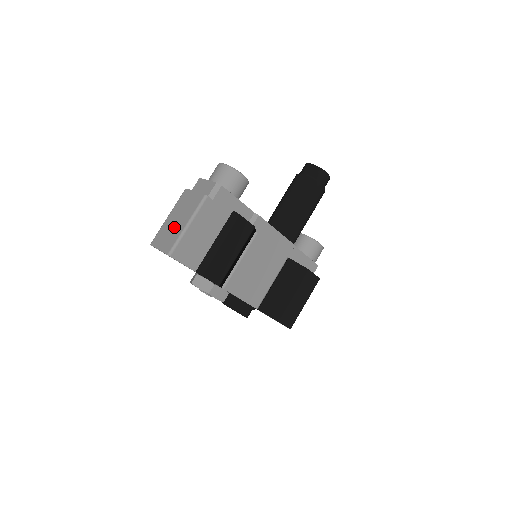
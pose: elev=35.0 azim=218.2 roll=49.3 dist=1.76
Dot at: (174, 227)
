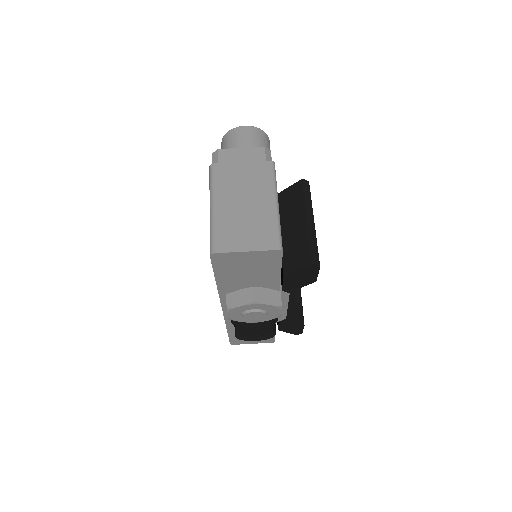
Dot at: (250, 213)
